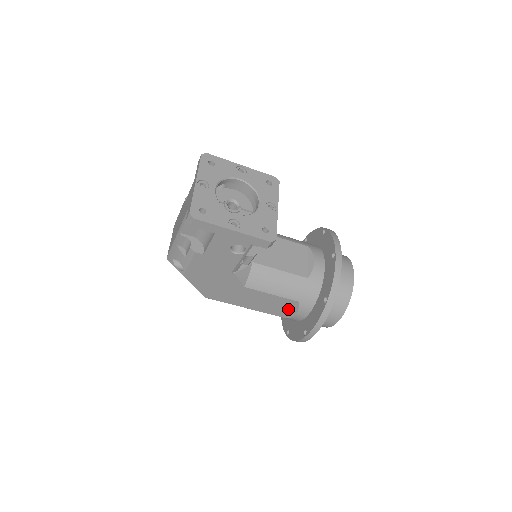
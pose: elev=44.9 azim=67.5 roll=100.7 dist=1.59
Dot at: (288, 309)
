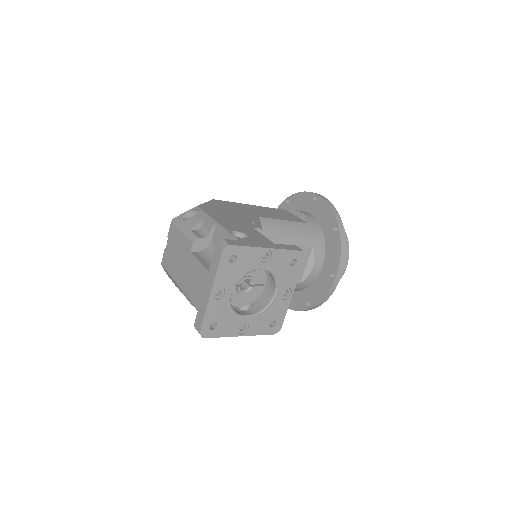
Dot at: occluded
